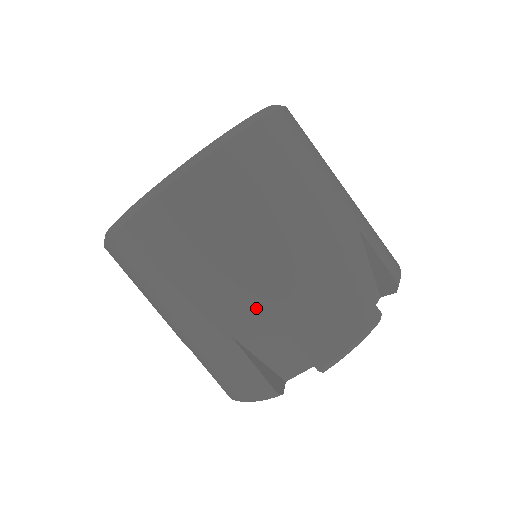
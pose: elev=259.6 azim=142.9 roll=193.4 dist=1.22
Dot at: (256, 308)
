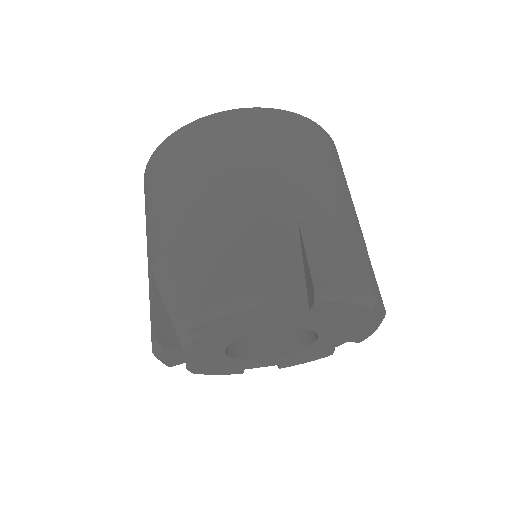
Dot at: (165, 247)
